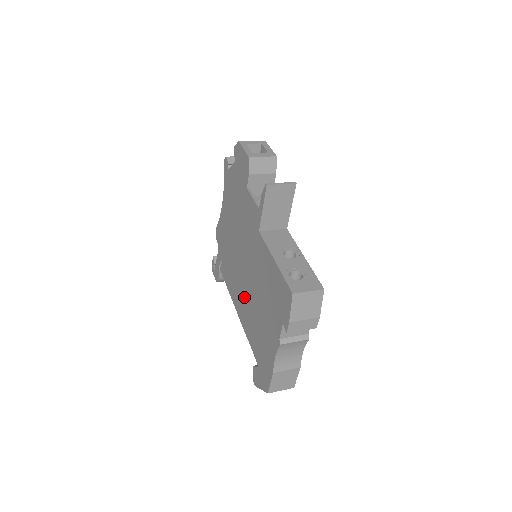
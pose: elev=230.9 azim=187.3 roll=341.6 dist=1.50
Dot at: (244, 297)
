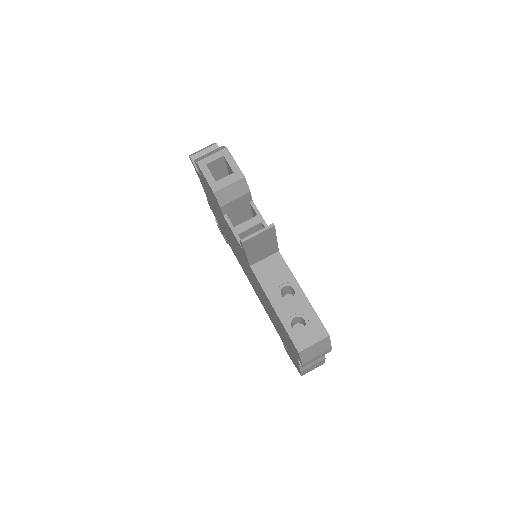
Dot at: occluded
